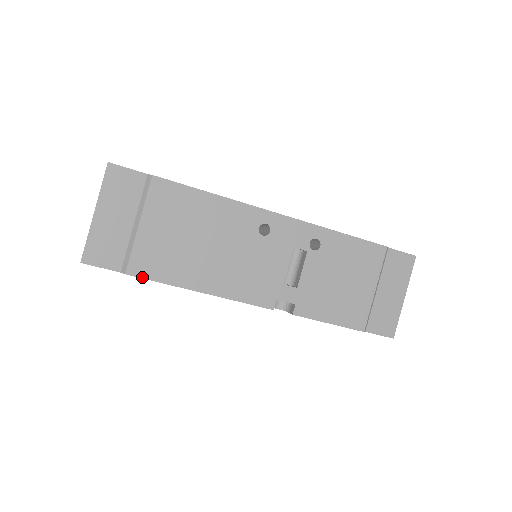
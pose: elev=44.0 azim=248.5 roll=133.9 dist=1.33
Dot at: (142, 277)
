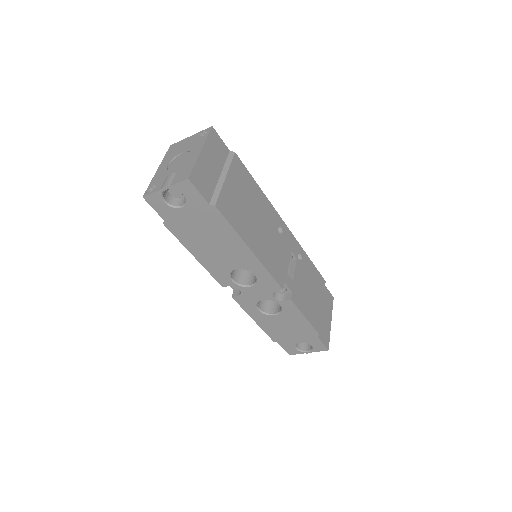
Dot at: (223, 215)
